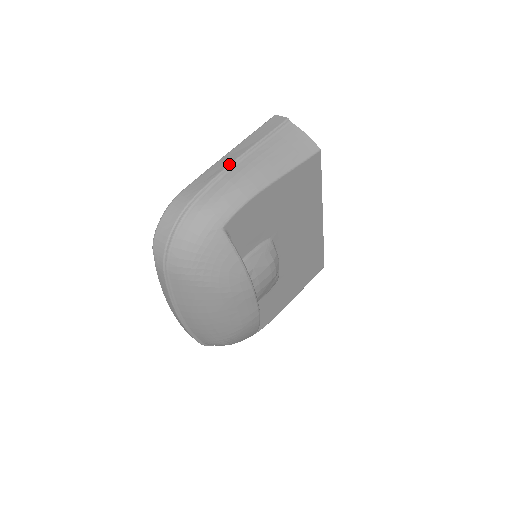
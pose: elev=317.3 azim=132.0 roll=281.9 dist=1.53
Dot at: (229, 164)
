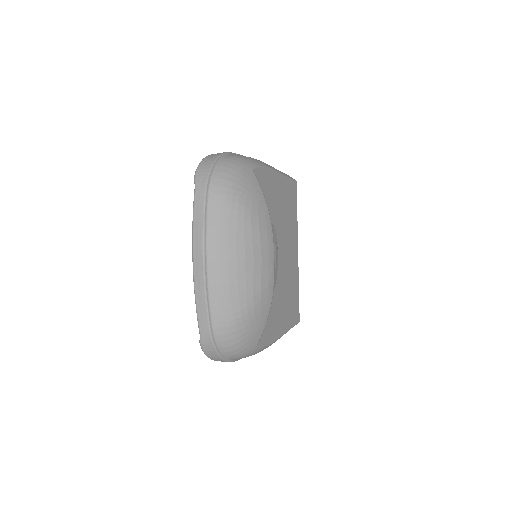
Dot at: occluded
